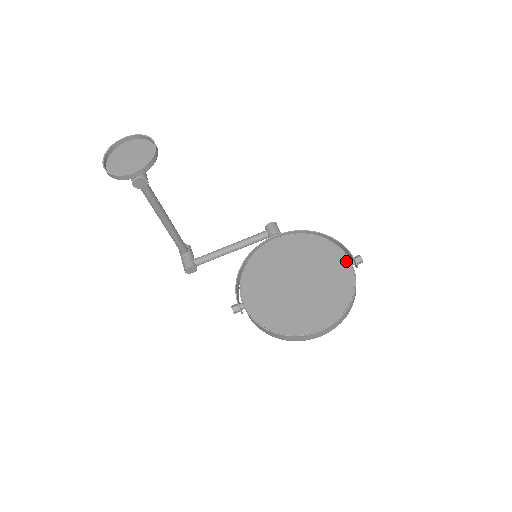
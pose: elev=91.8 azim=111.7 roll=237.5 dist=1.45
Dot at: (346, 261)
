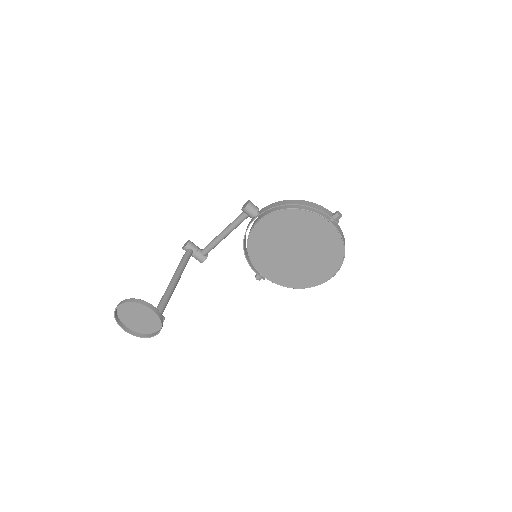
Dot at: (328, 225)
